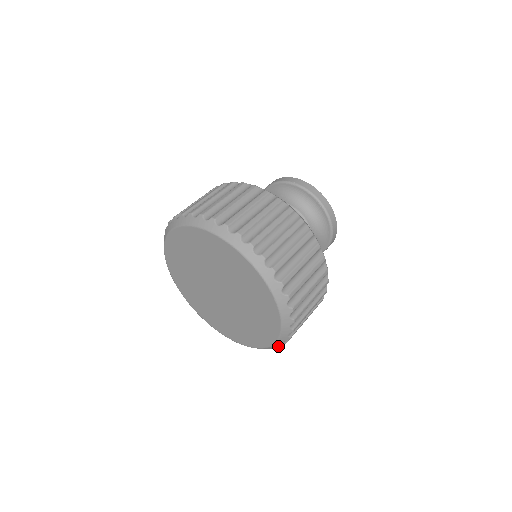
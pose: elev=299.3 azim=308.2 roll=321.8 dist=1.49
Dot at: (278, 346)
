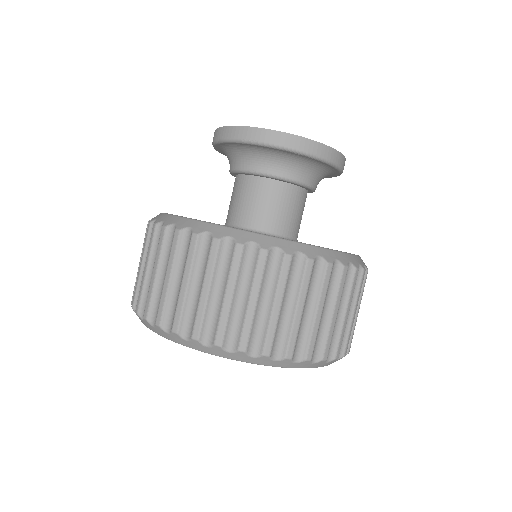
Dot at: occluded
